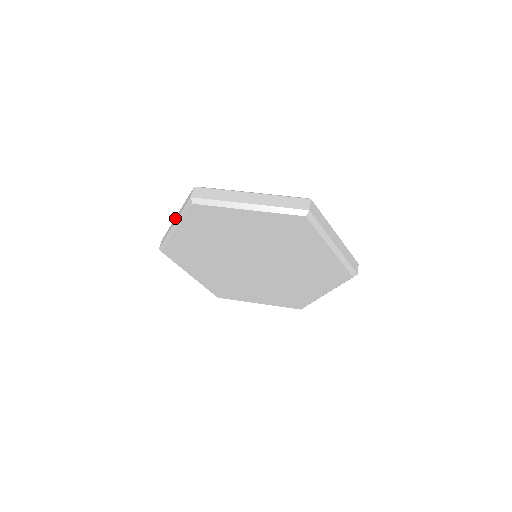
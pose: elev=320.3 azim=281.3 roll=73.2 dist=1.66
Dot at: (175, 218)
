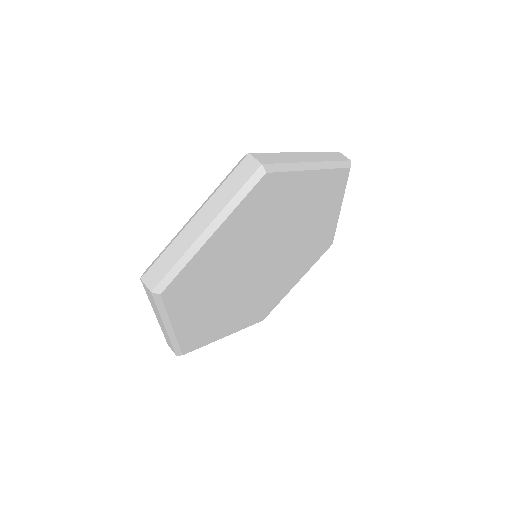
Dot at: (158, 320)
